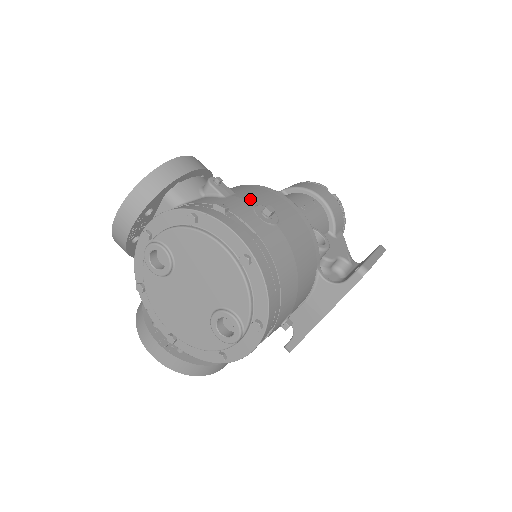
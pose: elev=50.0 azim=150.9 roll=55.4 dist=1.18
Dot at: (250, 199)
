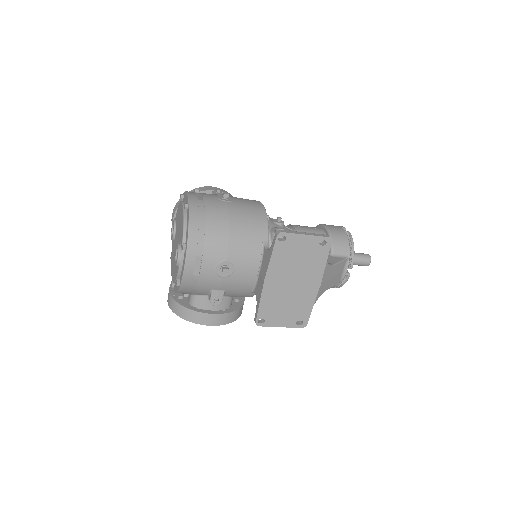
Dot at: occluded
